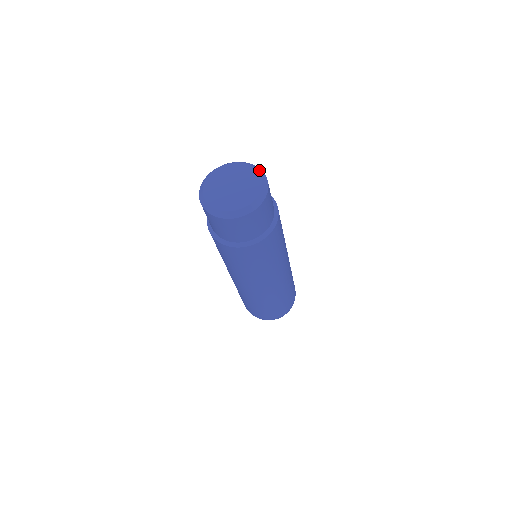
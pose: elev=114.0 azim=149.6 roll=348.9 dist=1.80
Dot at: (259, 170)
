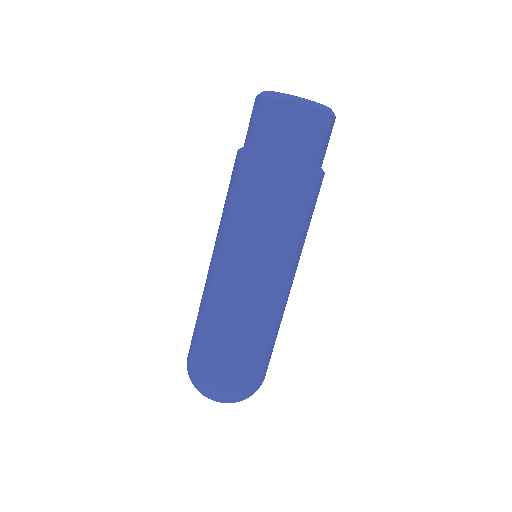
Dot at: occluded
